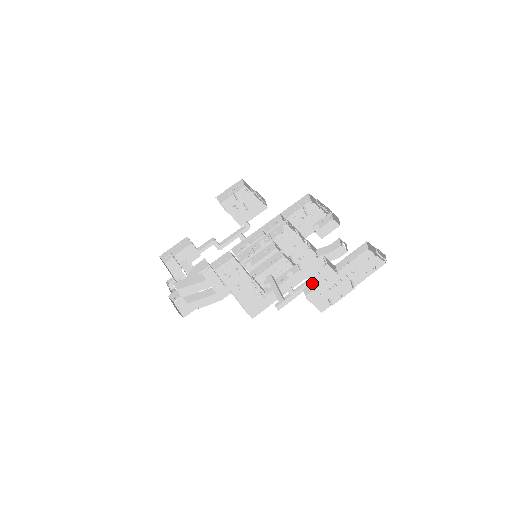
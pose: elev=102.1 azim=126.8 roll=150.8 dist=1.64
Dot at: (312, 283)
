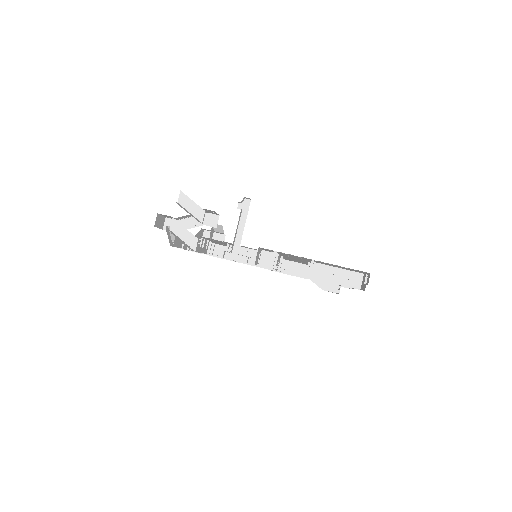
Dot at: (276, 255)
